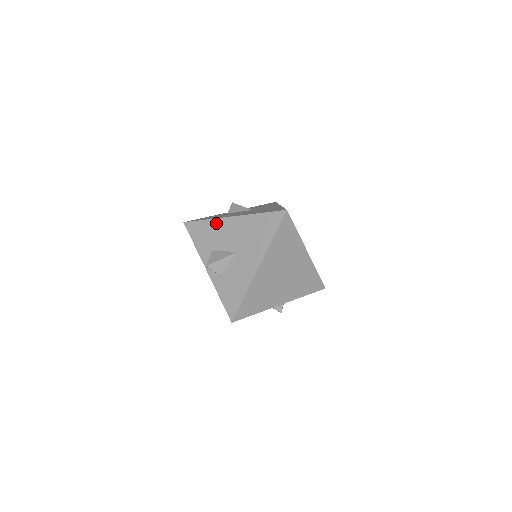
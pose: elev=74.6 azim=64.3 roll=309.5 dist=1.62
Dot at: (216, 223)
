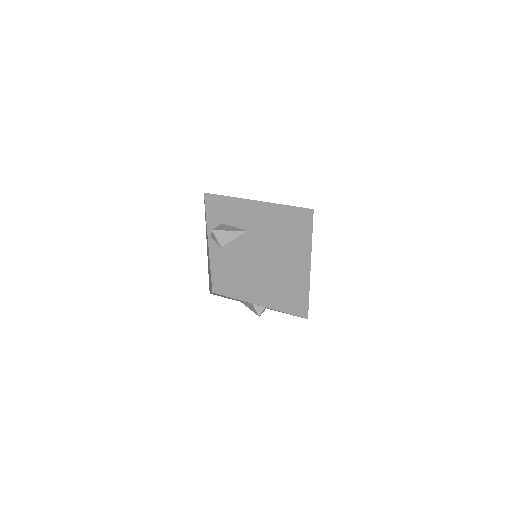
Dot at: (237, 201)
